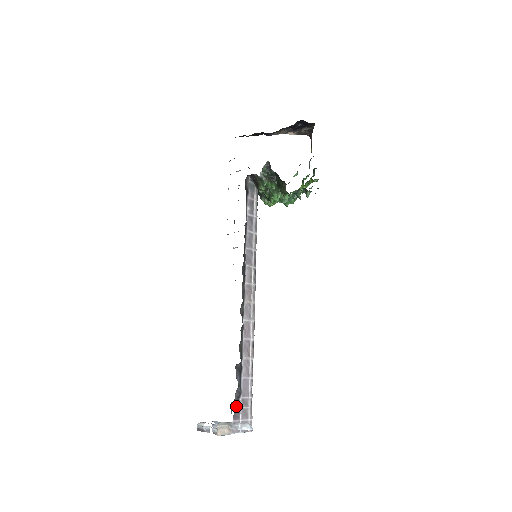
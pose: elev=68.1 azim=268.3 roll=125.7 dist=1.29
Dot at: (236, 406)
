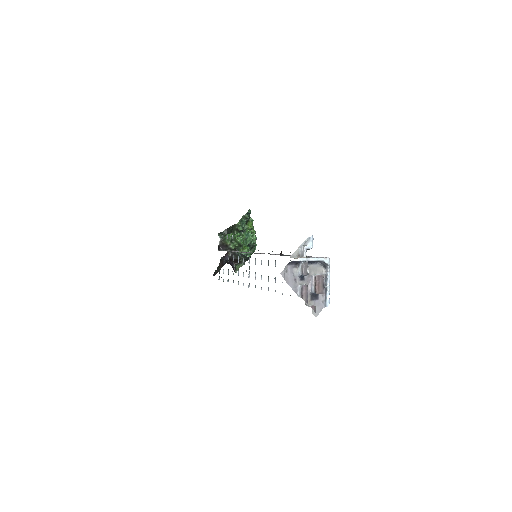
Dot at: occluded
